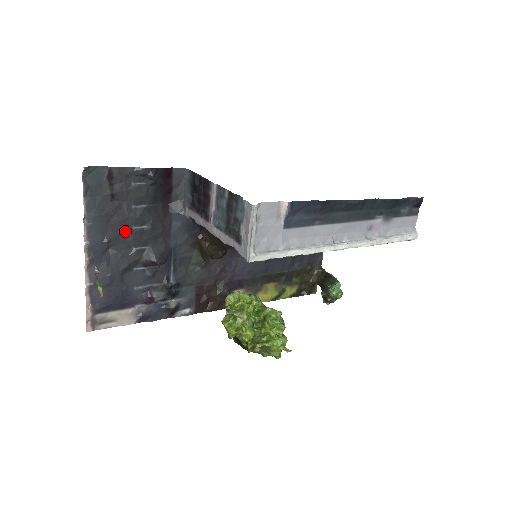
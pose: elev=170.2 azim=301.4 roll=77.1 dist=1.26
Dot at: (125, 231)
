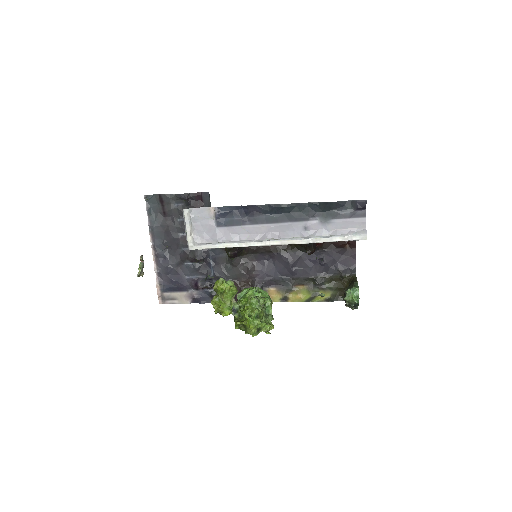
Dot at: (175, 236)
